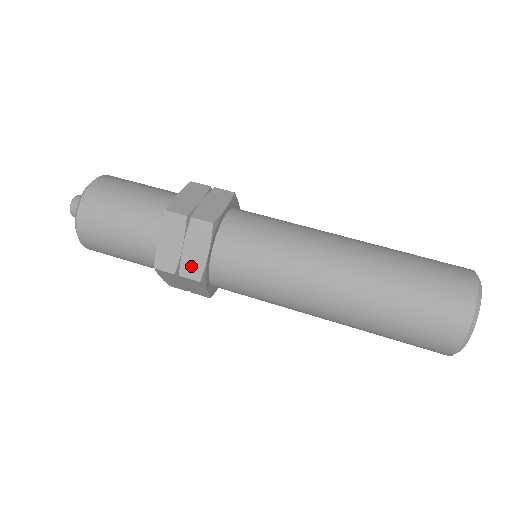
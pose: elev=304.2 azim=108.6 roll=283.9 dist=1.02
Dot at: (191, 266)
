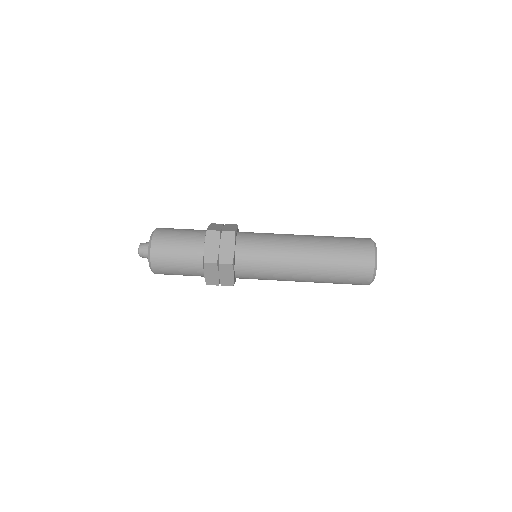
Dot at: (226, 281)
